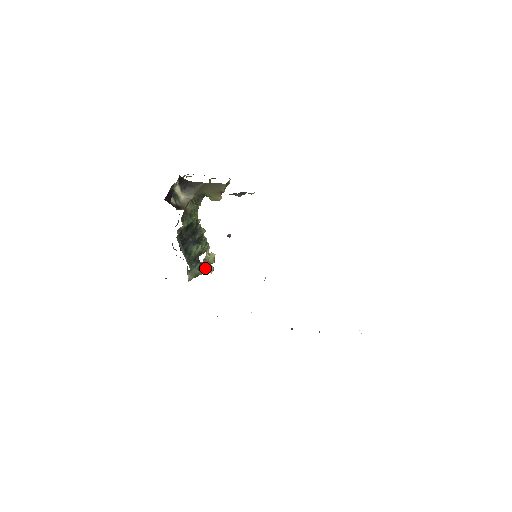
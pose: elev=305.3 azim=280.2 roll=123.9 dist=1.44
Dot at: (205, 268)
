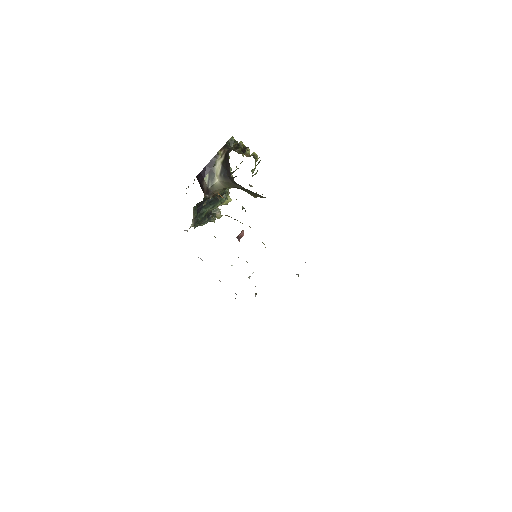
Dot at: (212, 221)
